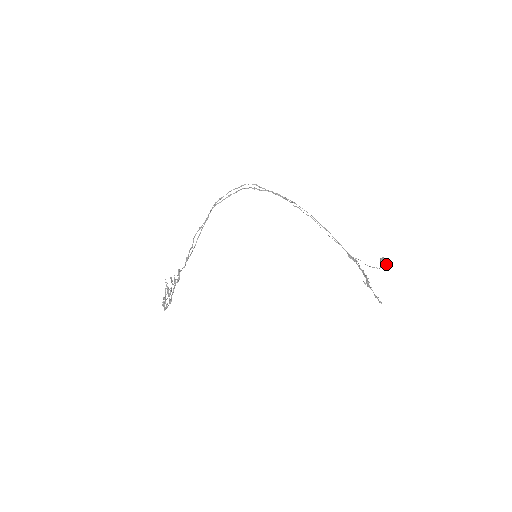
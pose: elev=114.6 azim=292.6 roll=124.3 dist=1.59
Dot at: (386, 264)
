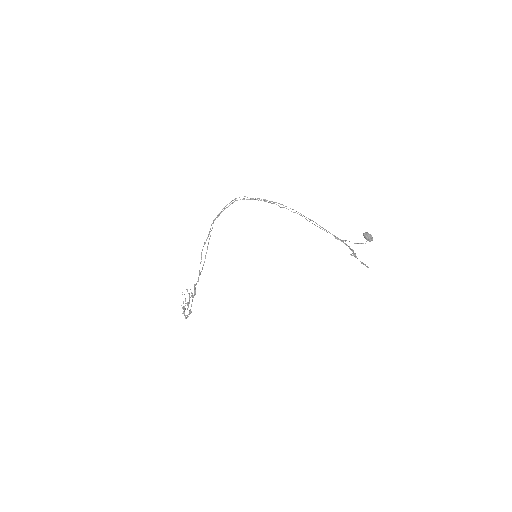
Dot at: (369, 237)
